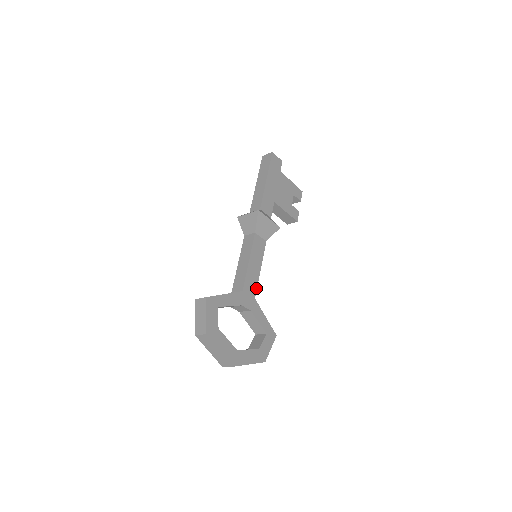
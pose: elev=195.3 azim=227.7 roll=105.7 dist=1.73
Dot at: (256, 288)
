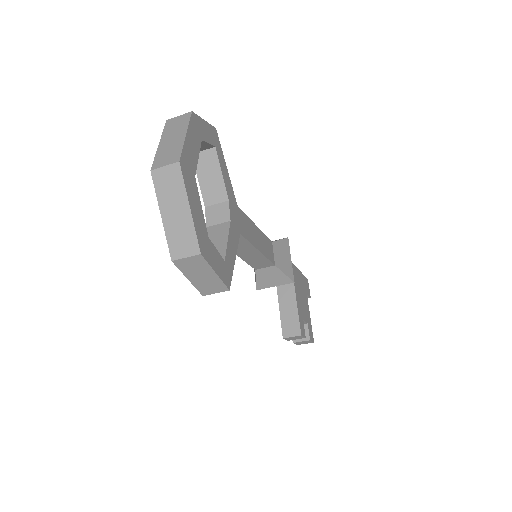
Dot at: (247, 238)
